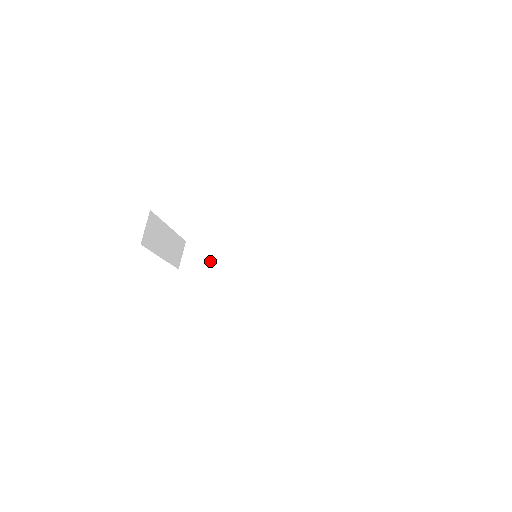
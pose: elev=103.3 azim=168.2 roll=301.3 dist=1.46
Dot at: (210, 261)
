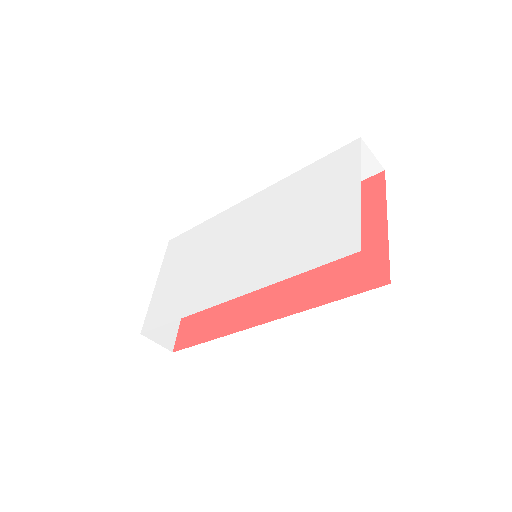
Dot at: occluded
